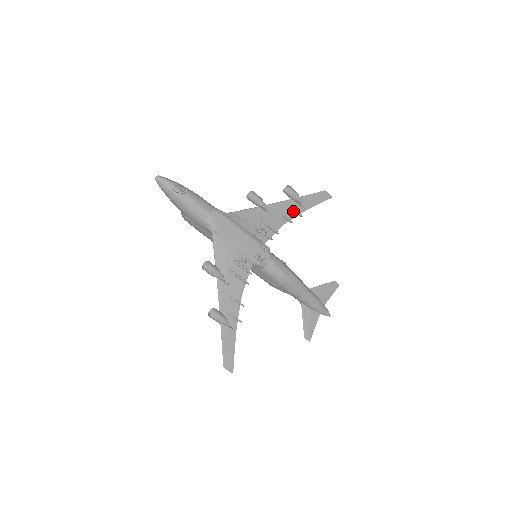
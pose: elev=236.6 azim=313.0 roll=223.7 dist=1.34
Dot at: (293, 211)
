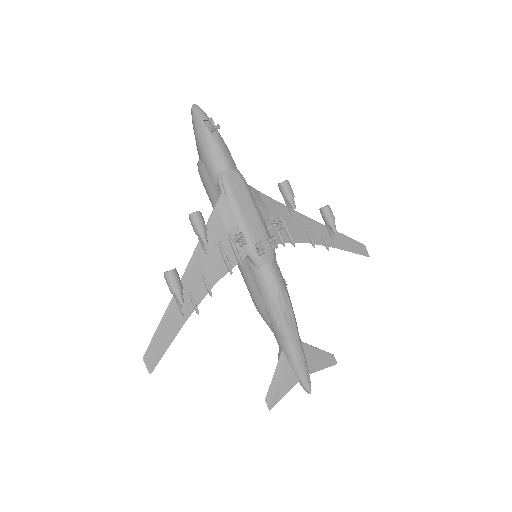
Dot at: (321, 237)
